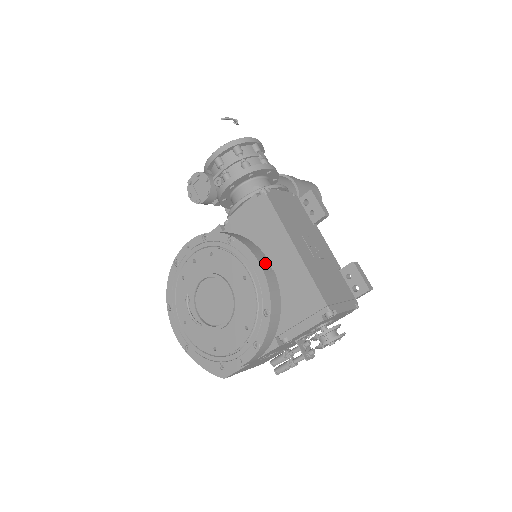
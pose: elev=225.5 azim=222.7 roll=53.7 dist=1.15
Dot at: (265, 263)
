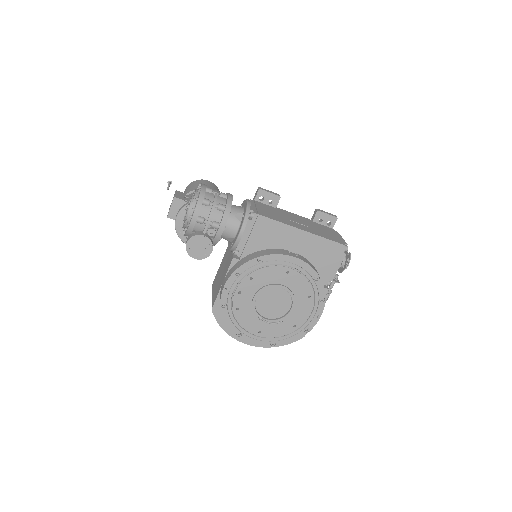
Dot at: (291, 254)
